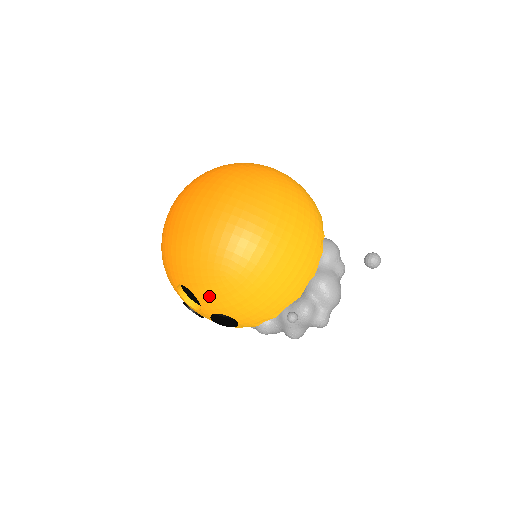
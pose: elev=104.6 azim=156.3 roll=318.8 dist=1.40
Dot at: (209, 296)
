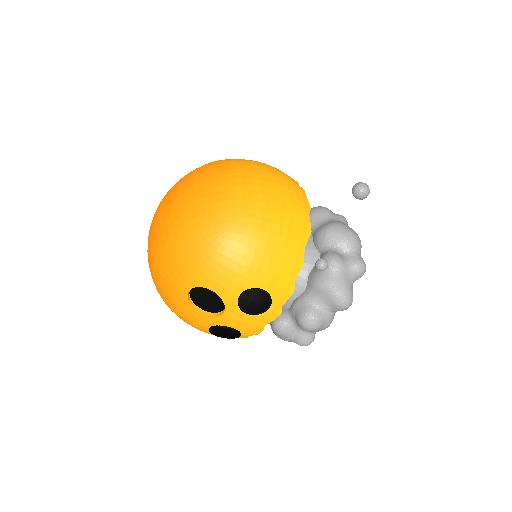
Dot at: (220, 273)
